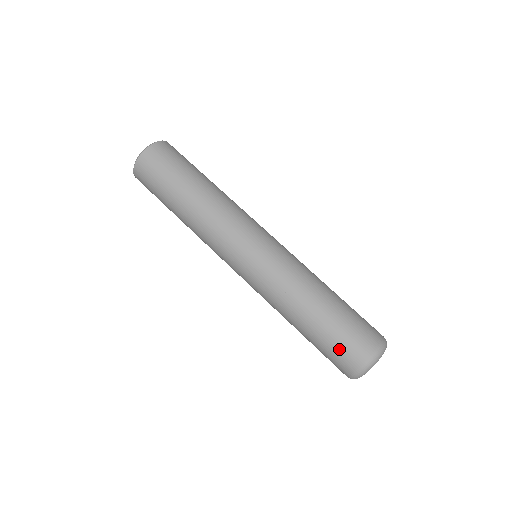
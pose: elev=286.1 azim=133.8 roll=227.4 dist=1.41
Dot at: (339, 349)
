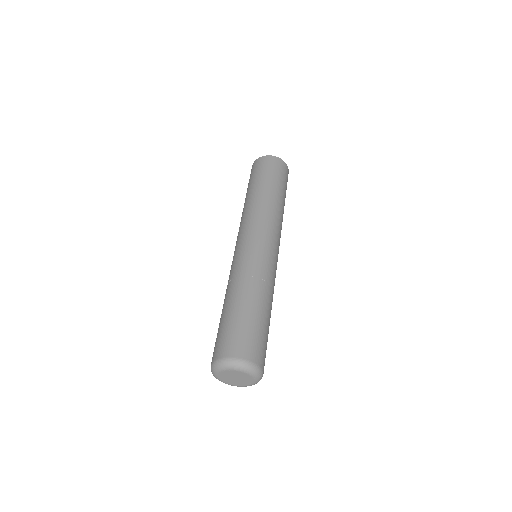
Dot at: (220, 337)
